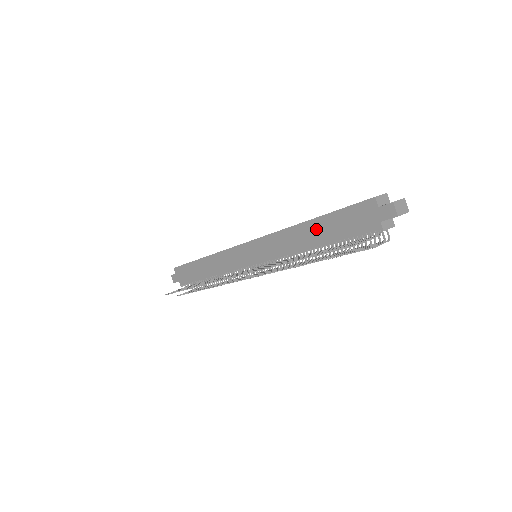
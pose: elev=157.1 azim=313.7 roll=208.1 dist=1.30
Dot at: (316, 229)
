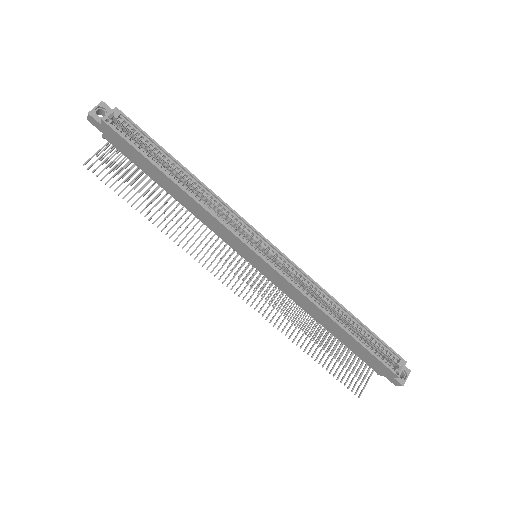
Dot at: (338, 331)
